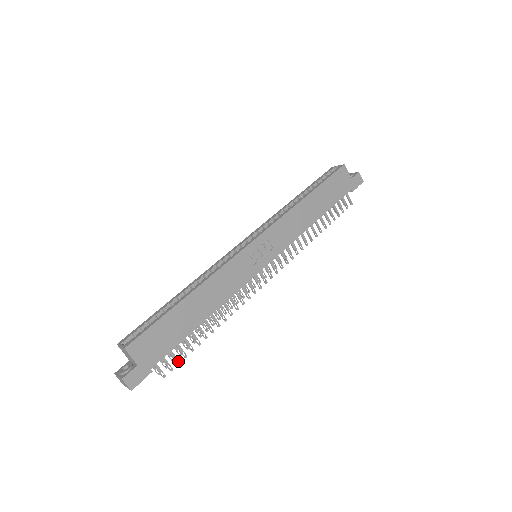
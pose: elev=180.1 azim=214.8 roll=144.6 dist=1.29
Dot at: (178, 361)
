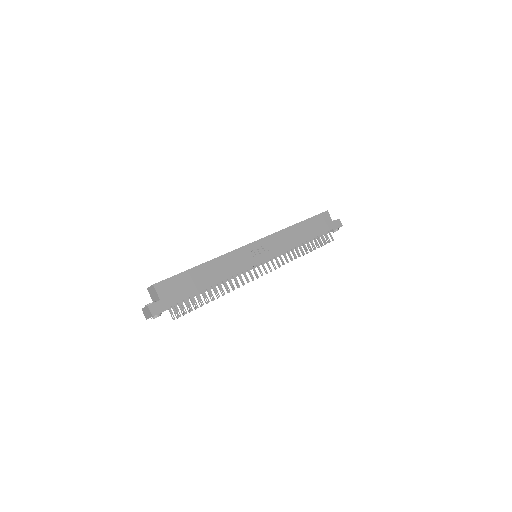
Dot at: (189, 310)
